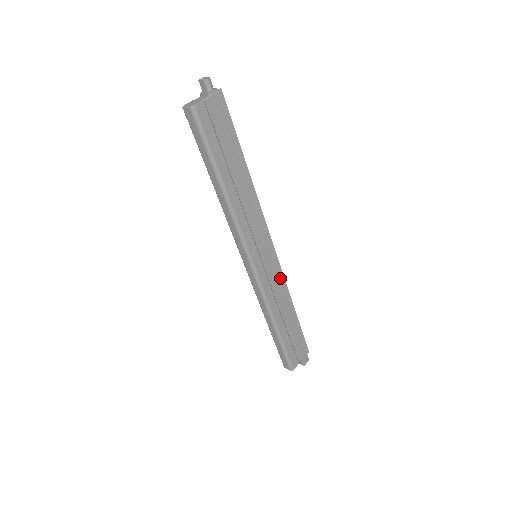
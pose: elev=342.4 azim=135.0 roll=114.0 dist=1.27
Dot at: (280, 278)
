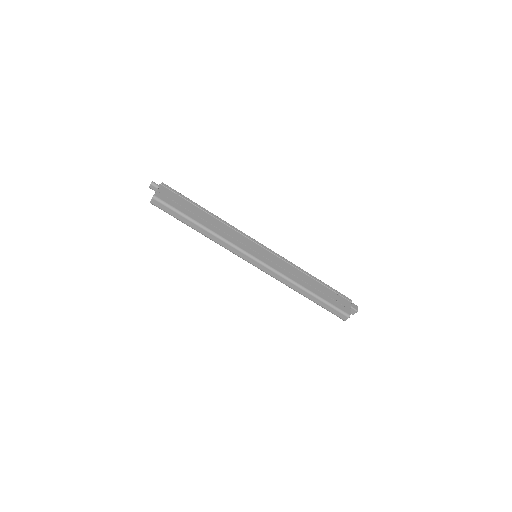
Dot at: (284, 261)
